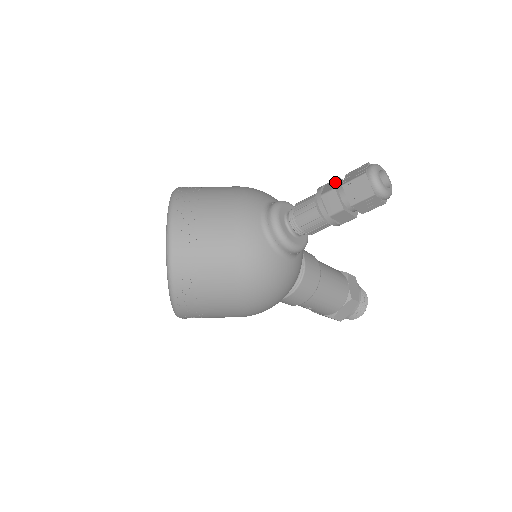
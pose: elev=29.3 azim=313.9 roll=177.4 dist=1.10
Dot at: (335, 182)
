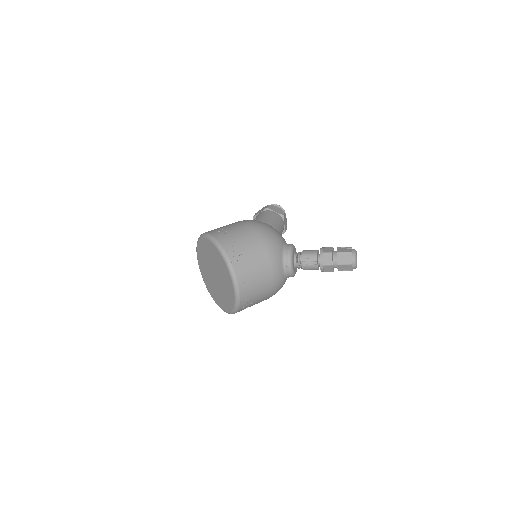
Dot at: (331, 258)
